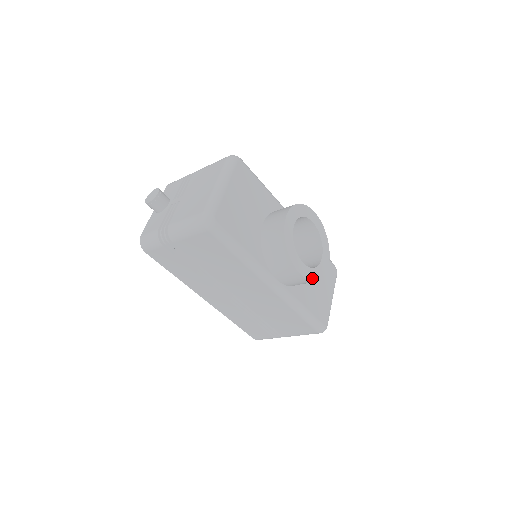
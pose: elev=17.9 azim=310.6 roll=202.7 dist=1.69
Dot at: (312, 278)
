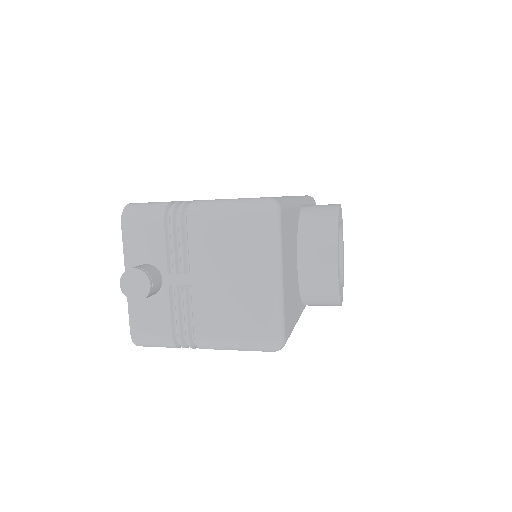
Dot at: occluded
